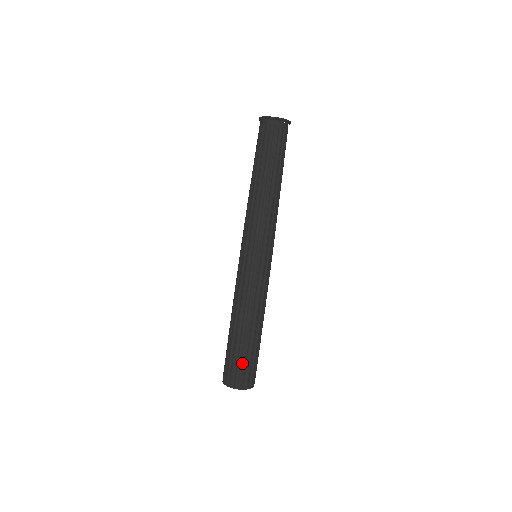
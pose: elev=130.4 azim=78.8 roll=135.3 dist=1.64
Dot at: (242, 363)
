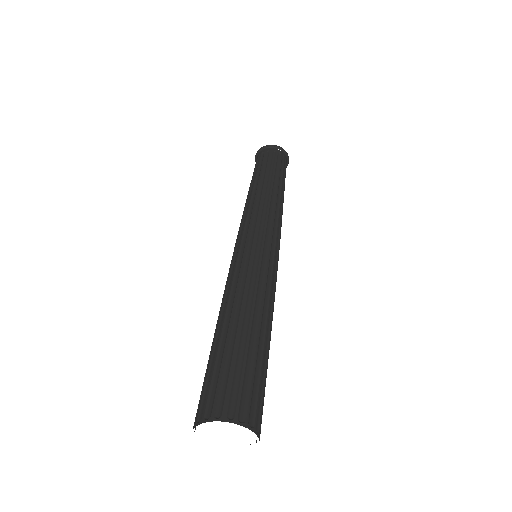
Dot at: (237, 373)
